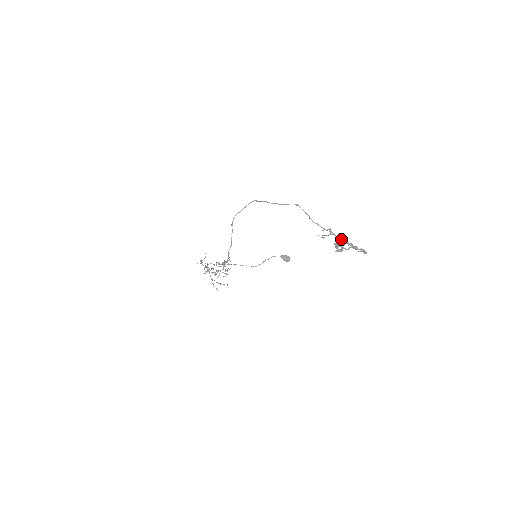
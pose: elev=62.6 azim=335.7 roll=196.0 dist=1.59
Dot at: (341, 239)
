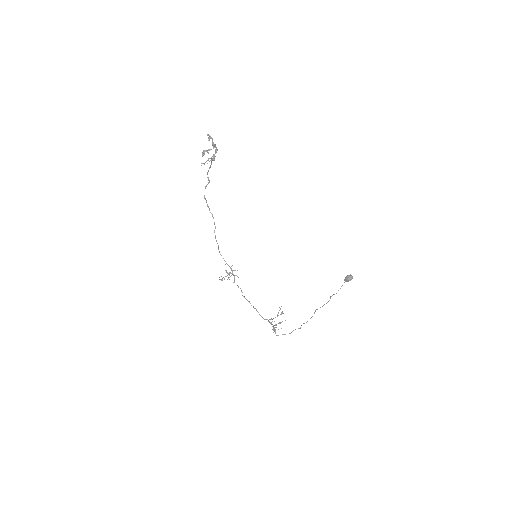
Dot at: (214, 154)
